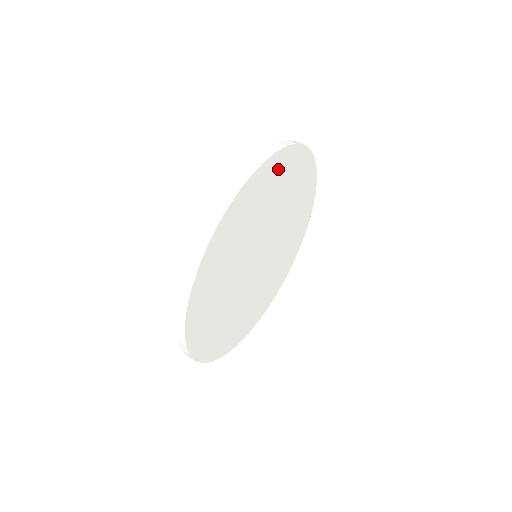
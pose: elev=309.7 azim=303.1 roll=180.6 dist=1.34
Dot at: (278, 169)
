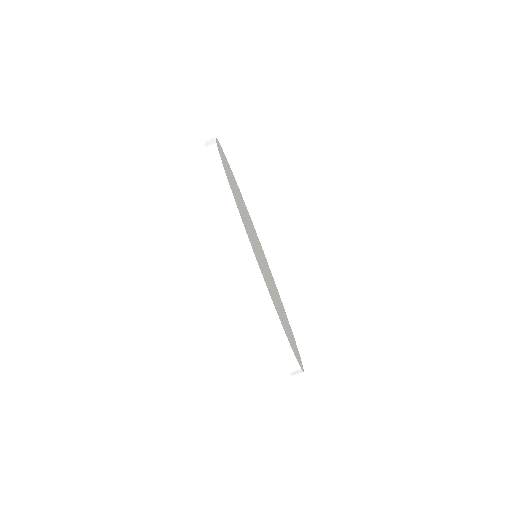
Dot at: (224, 161)
